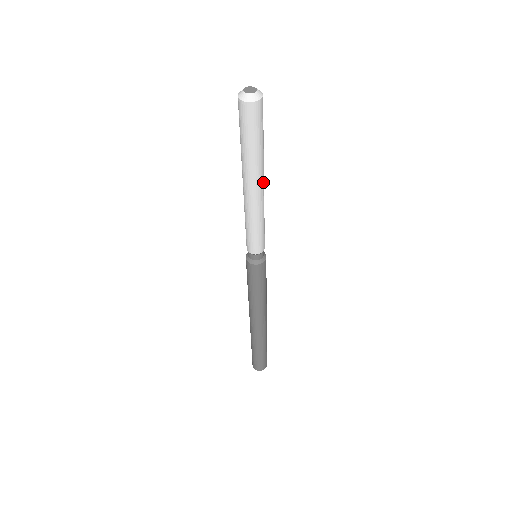
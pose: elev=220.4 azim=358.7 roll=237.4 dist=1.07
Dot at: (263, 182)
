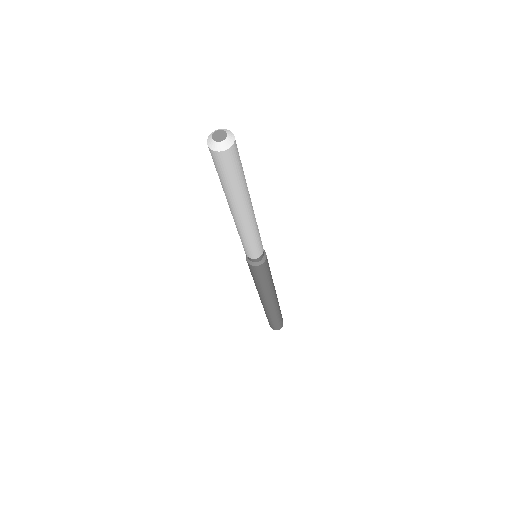
Dot at: (243, 213)
